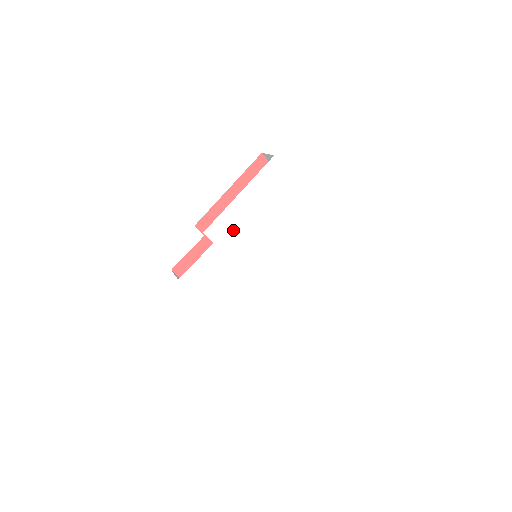
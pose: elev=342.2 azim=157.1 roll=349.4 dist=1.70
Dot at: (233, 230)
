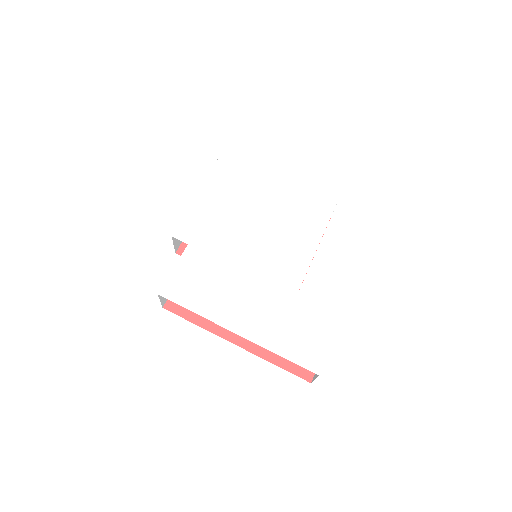
Dot at: (207, 226)
